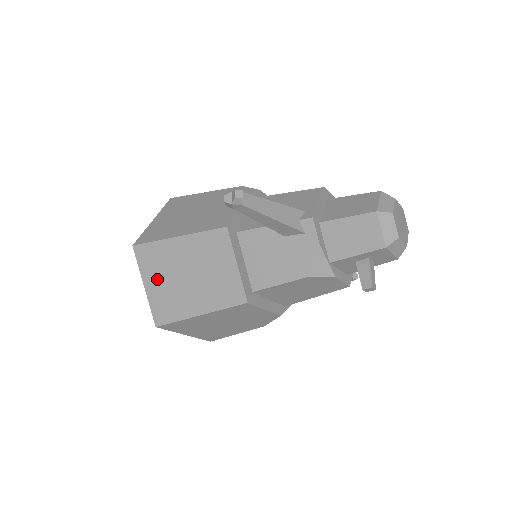
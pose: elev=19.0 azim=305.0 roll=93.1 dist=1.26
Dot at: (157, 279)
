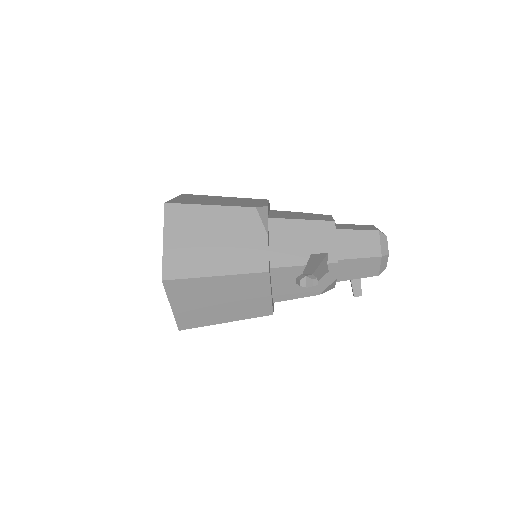
Dot at: (187, 303)
